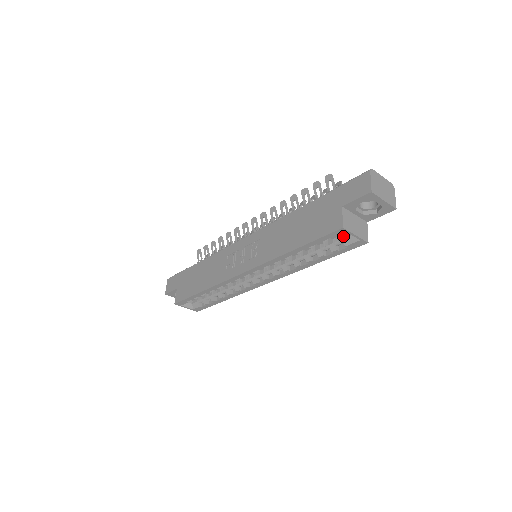
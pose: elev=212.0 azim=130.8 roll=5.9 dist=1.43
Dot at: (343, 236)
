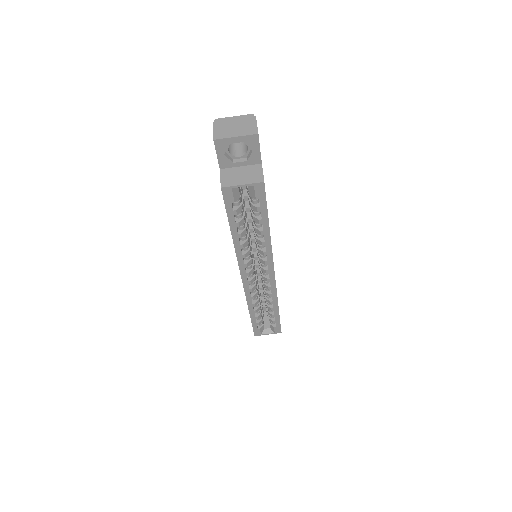
Dot at: occluded
